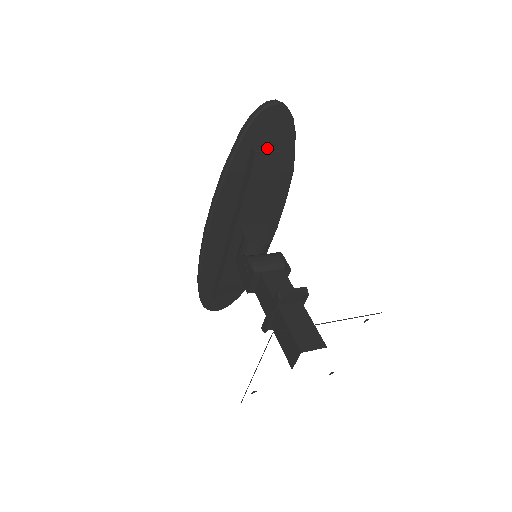
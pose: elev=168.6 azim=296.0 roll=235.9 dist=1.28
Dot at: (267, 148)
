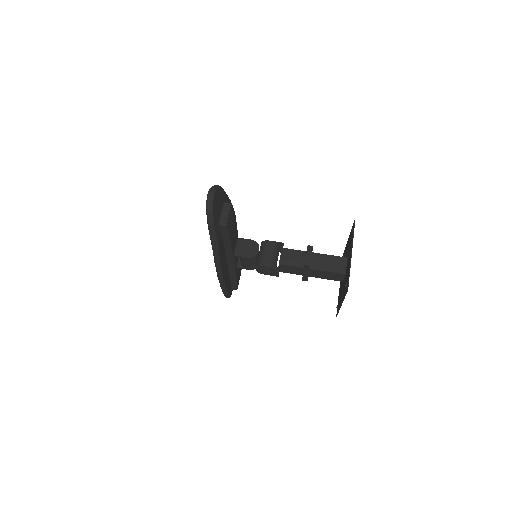
Dot at: (224, 215)
